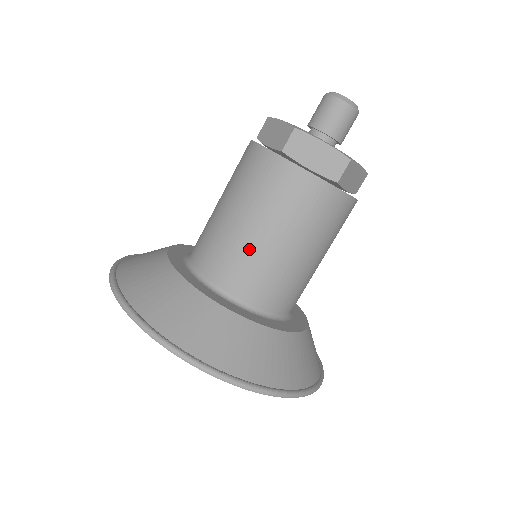
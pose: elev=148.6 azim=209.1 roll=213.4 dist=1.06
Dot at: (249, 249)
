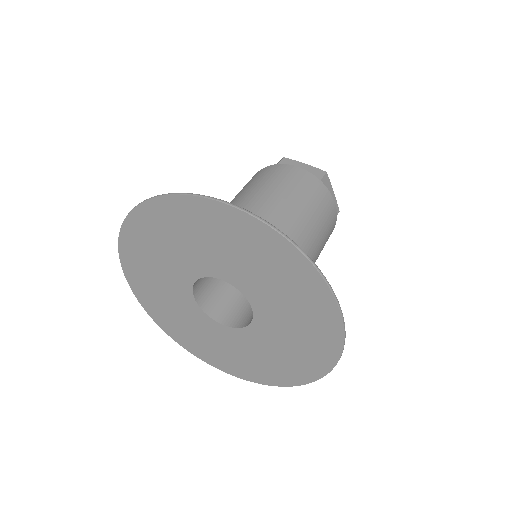
Dot at: (257, 203)
